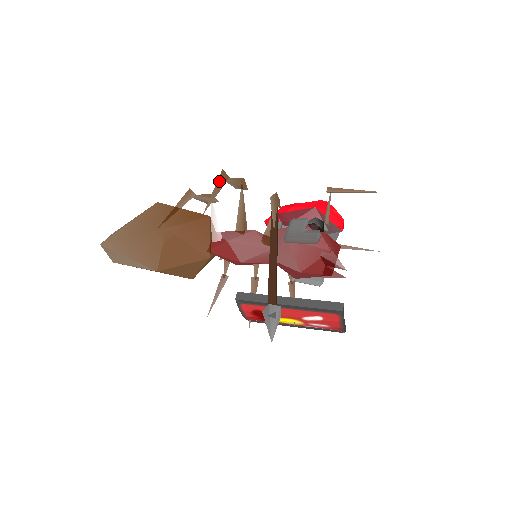
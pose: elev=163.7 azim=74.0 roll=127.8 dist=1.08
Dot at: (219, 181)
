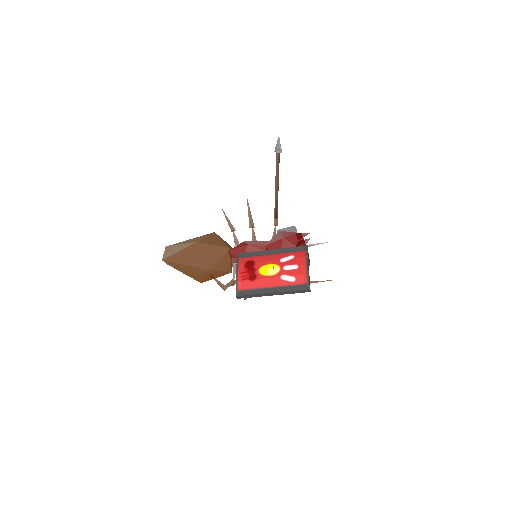
Dot at: (251, 219)
